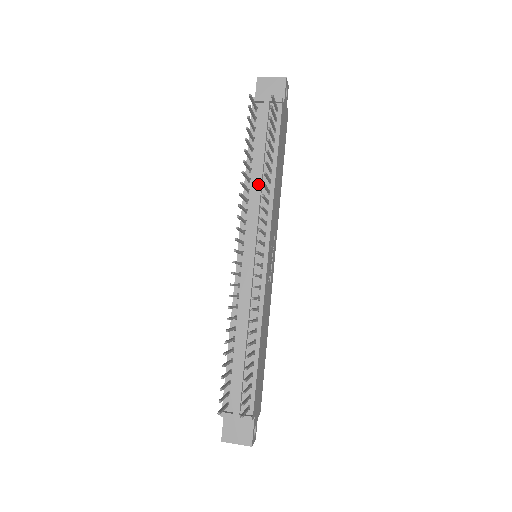
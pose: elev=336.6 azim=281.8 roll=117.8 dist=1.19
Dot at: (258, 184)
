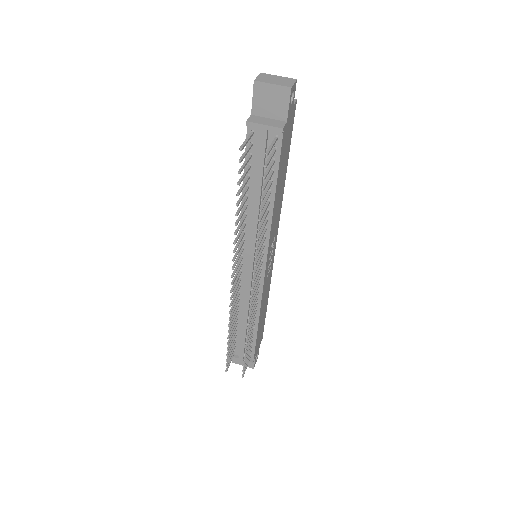
Dot at: (255, 214)
